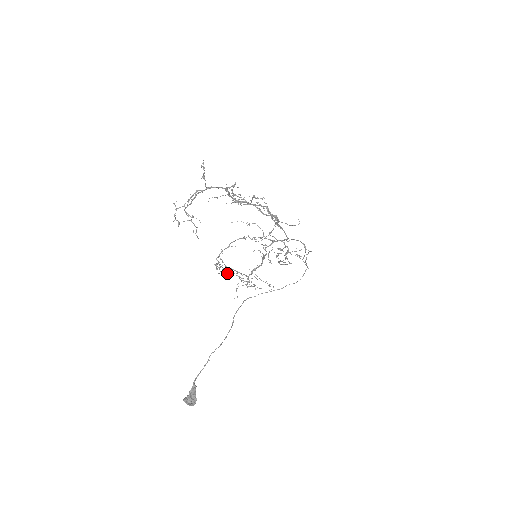
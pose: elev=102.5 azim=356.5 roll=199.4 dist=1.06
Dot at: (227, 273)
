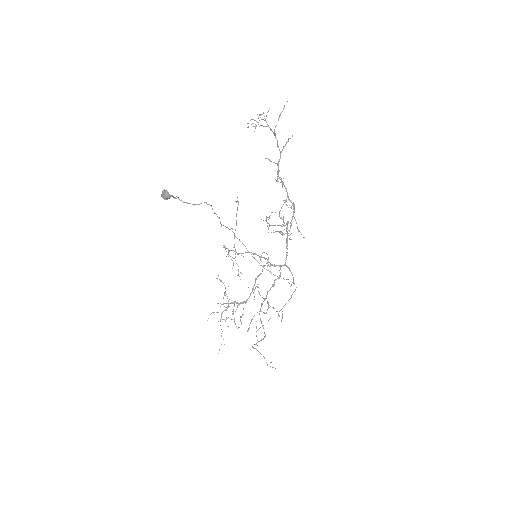
Dot at: occluded
